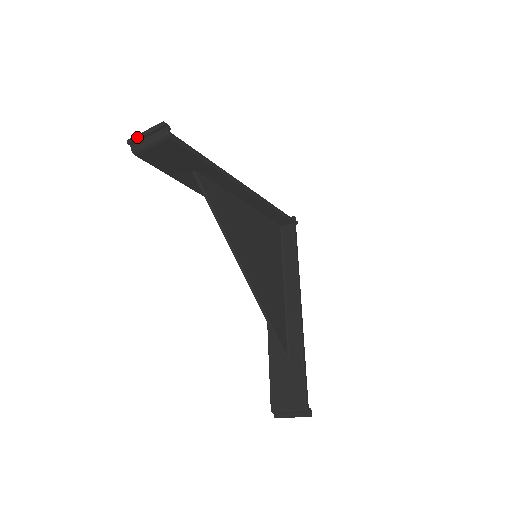
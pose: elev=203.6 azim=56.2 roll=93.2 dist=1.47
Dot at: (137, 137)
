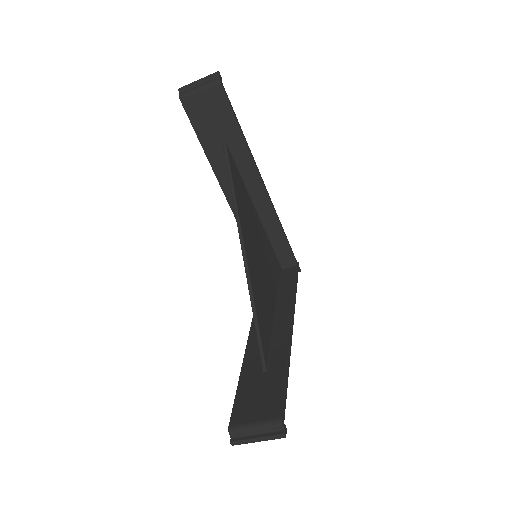
Dot at: (190, 83)
